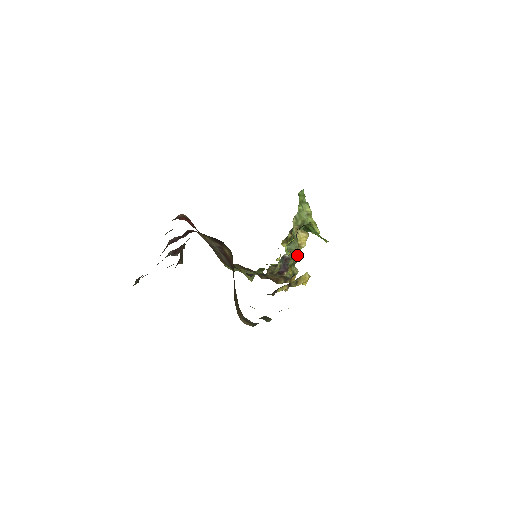
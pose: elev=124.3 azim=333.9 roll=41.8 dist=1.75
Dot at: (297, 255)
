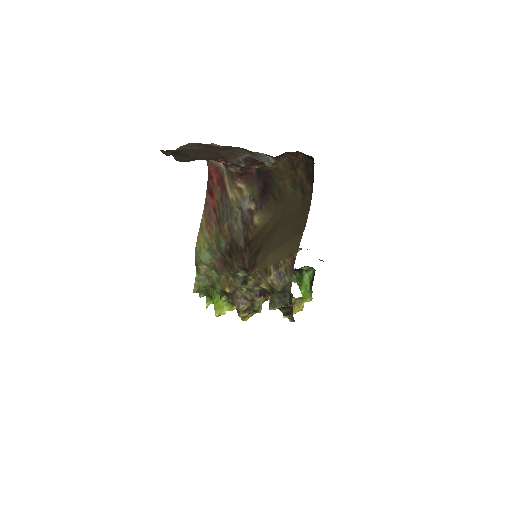
Dot at: occluded
